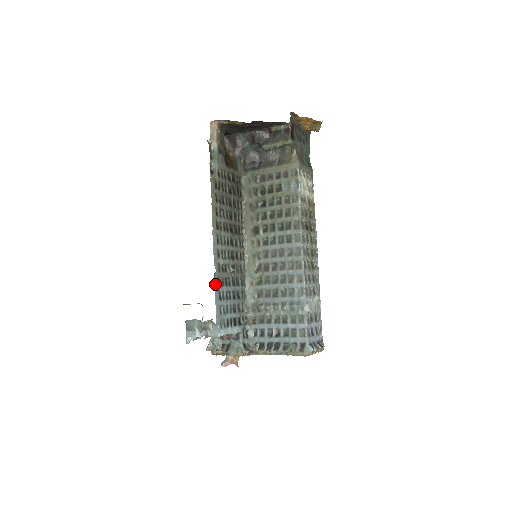
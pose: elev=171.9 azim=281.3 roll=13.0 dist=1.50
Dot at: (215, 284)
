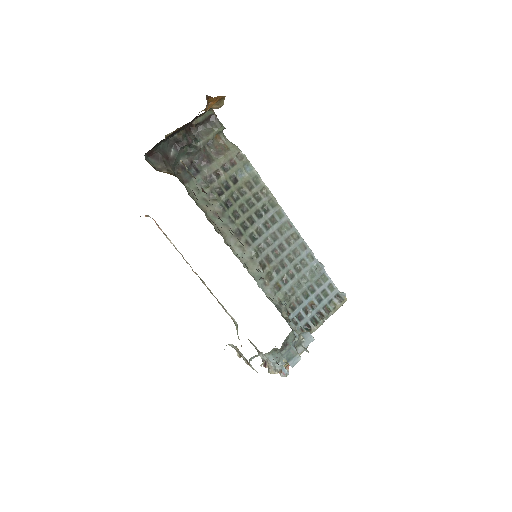
Dot at: occluded
